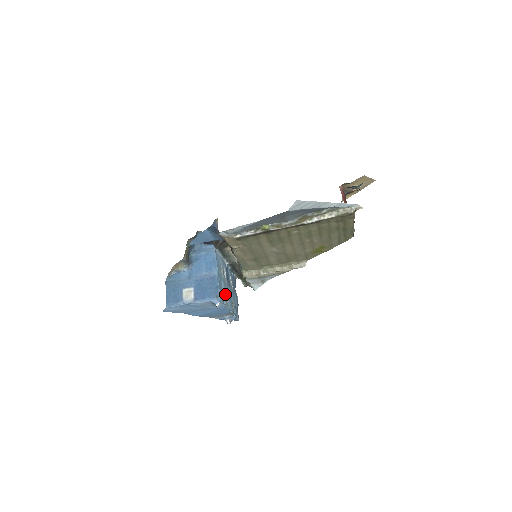
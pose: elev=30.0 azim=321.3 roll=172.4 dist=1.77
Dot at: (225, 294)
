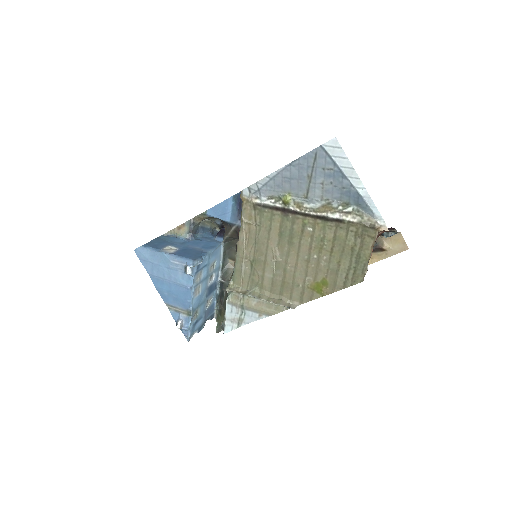
Dot at: (200, 283)
